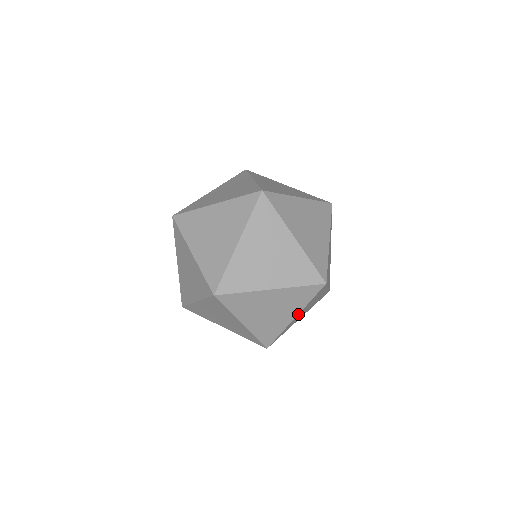
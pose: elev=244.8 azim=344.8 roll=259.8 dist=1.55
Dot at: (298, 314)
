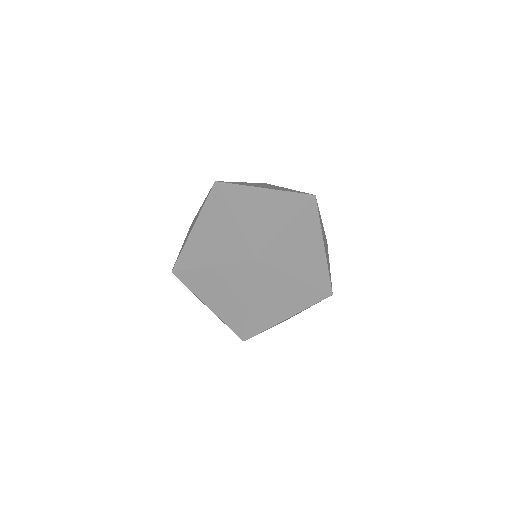
Dot at: (292, 315)
